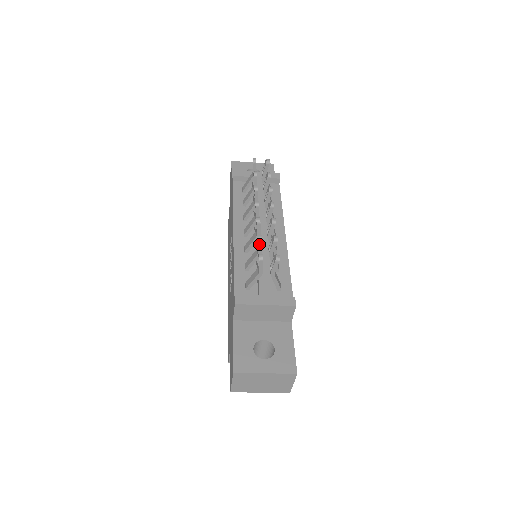
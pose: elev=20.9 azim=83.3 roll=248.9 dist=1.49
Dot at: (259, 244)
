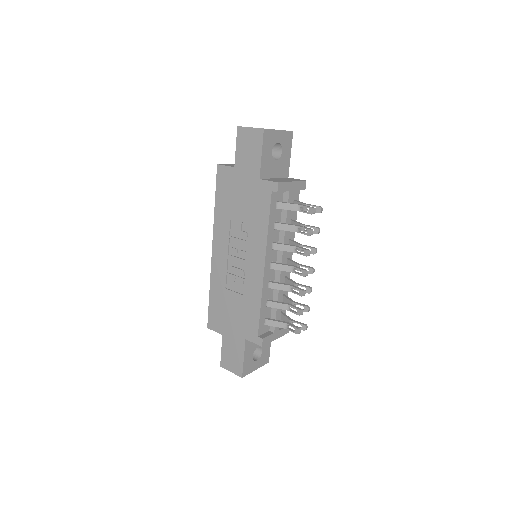
Dot at: (297, 314)
